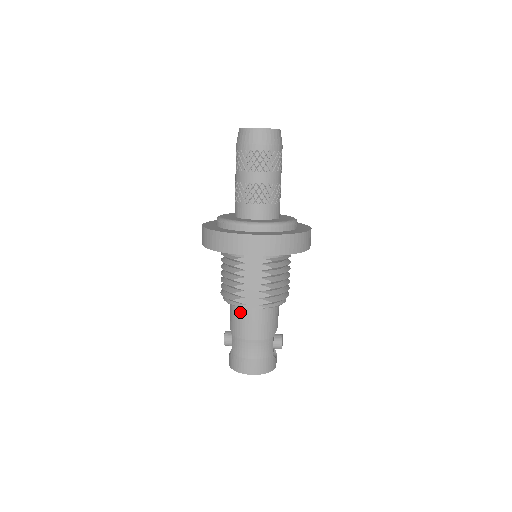
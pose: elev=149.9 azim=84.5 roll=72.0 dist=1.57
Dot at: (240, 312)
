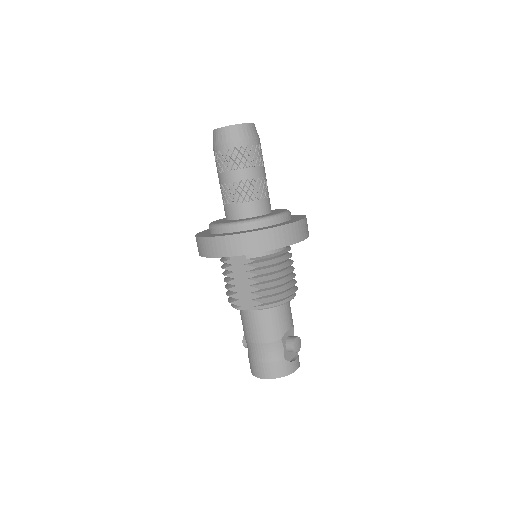
Dot at: (242, 314)
